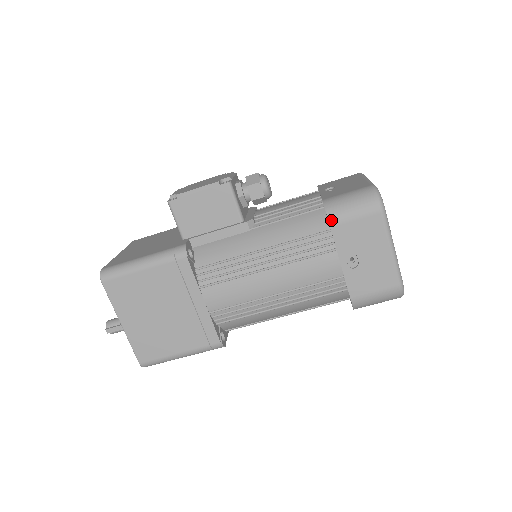
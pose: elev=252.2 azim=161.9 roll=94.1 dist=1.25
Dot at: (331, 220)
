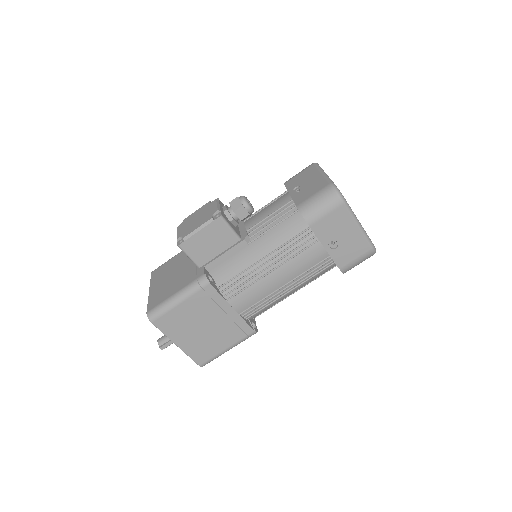
Dot at: (309, 222)
